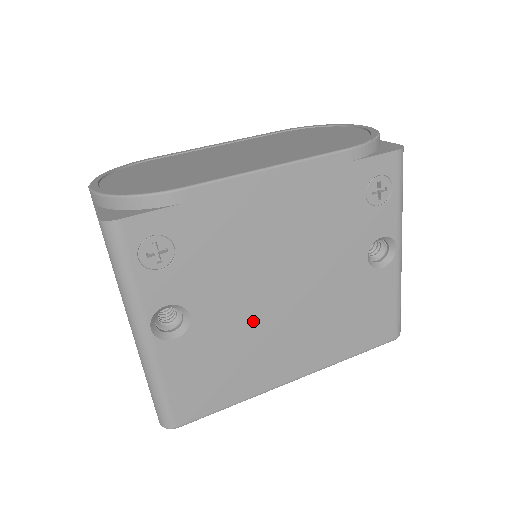
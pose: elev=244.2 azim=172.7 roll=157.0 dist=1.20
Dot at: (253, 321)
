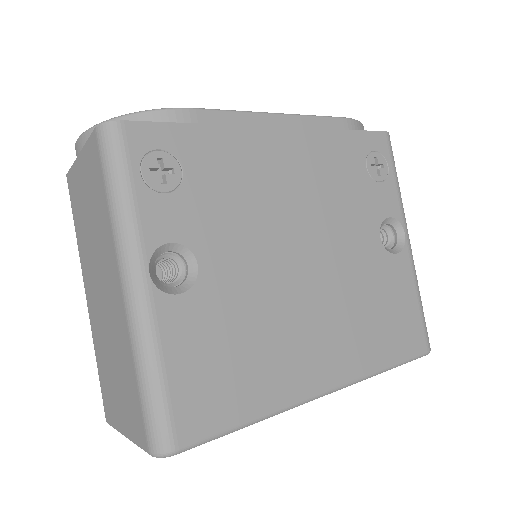
Dot at: (271, 290)
